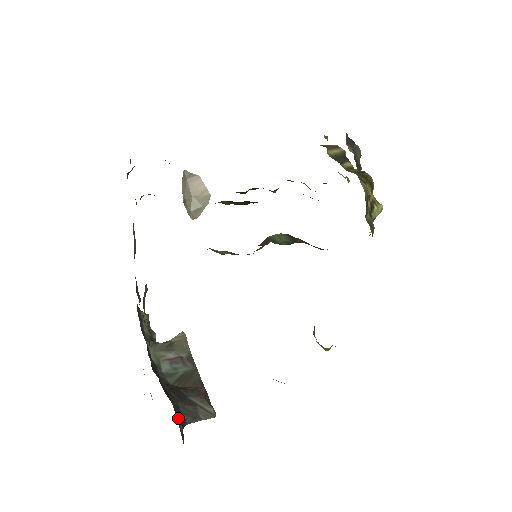
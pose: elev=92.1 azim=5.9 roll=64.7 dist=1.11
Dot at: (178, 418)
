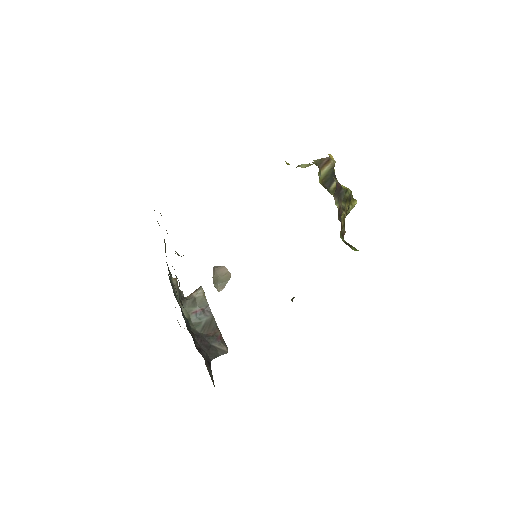
Dot at: (210, 371)
